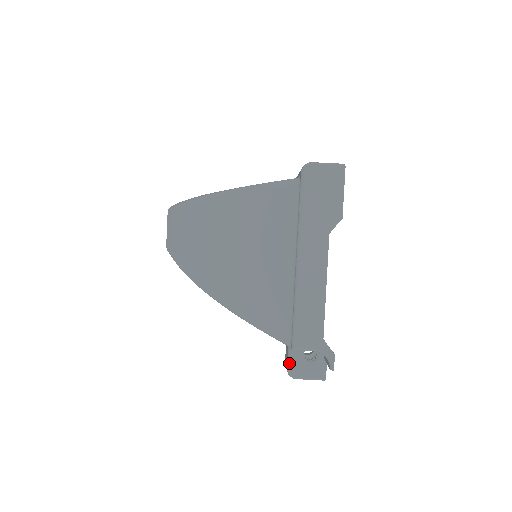
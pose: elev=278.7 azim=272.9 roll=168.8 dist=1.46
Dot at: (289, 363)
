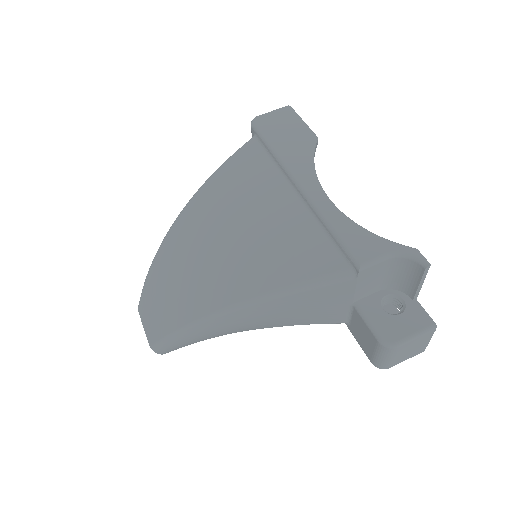
Dot at: (374, 329)
